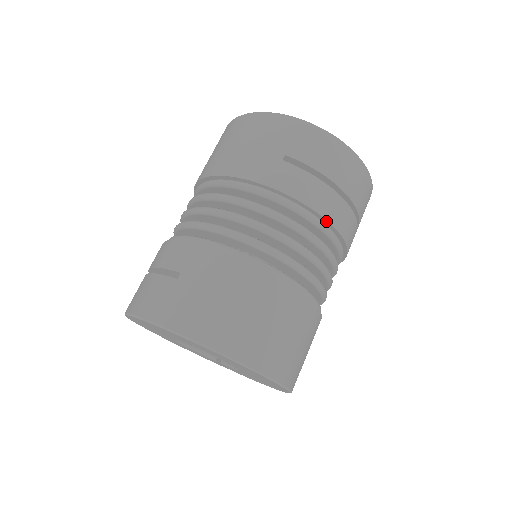
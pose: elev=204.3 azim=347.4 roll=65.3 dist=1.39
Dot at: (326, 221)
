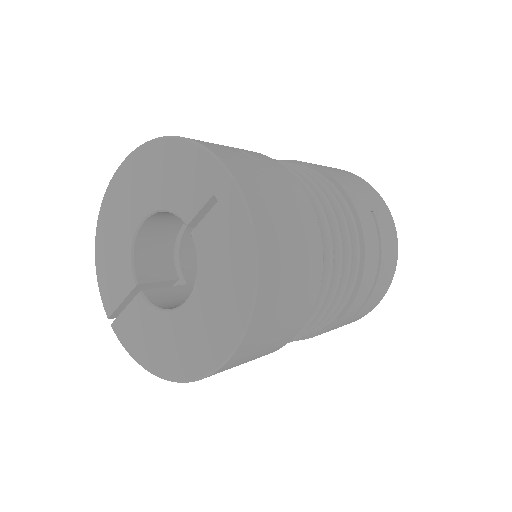
Dot at: (359, 281)
